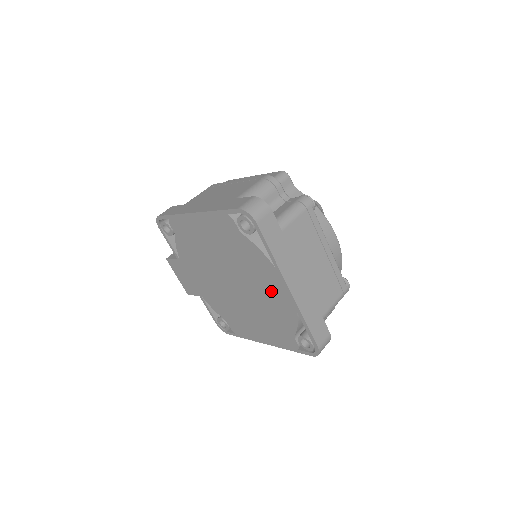
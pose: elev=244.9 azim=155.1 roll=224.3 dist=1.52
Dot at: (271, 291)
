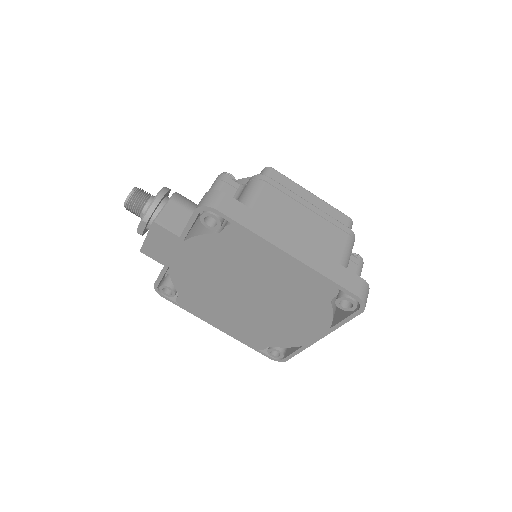
Dot at: (295, 328)
